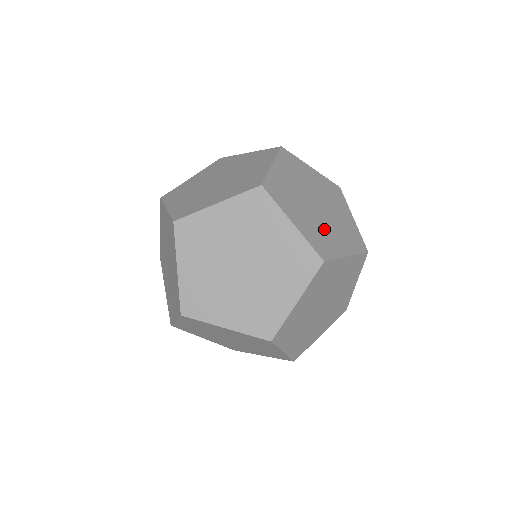
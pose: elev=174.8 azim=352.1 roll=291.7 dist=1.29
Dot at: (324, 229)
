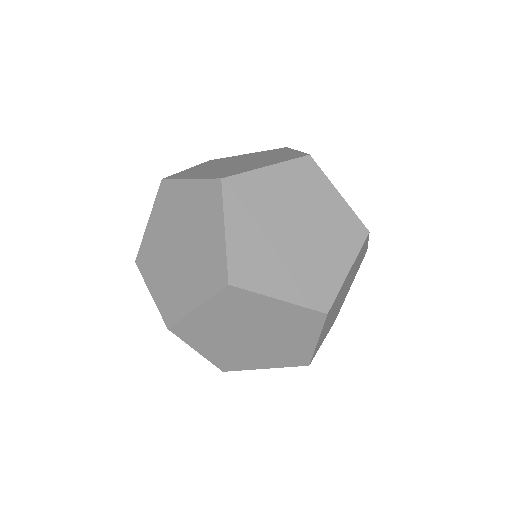
Dot at: (238, 168)
